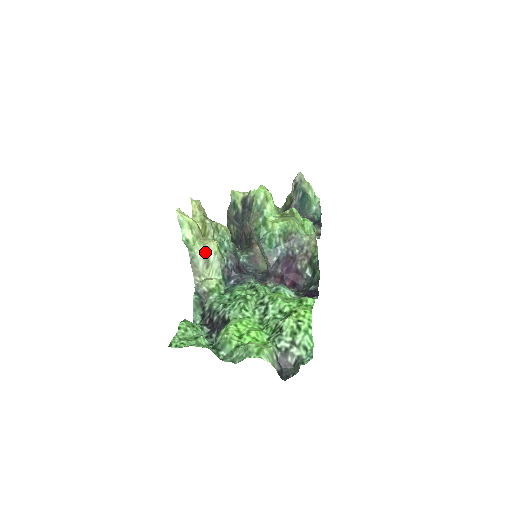
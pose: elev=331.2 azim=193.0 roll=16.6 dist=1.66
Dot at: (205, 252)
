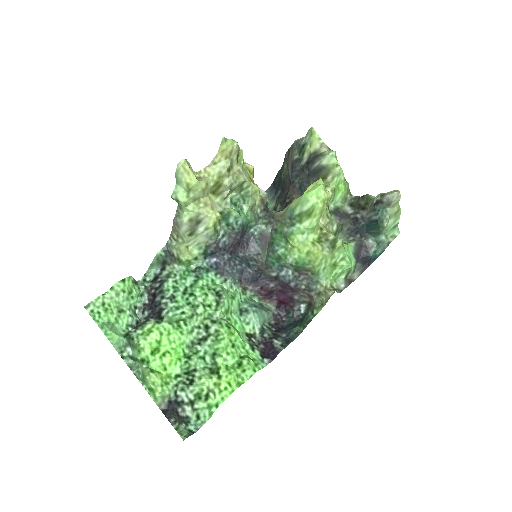
Dot at: (195, 221)
